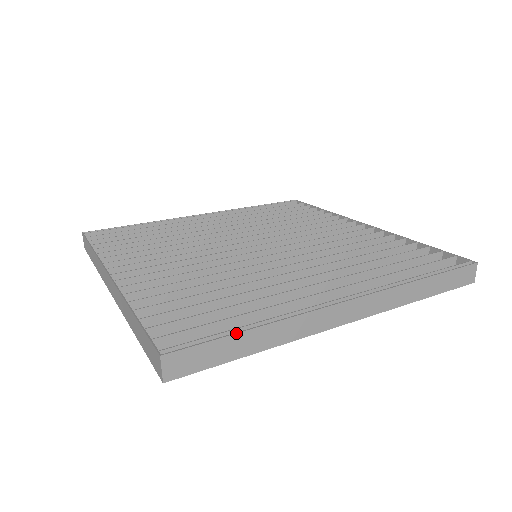
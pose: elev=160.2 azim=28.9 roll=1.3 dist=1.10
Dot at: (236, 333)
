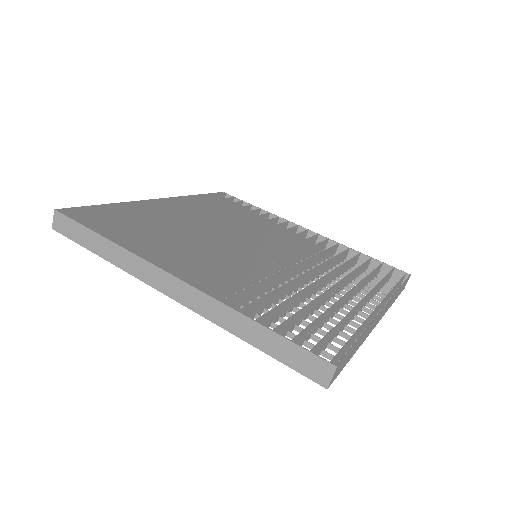
Dot at: (358, 341)
